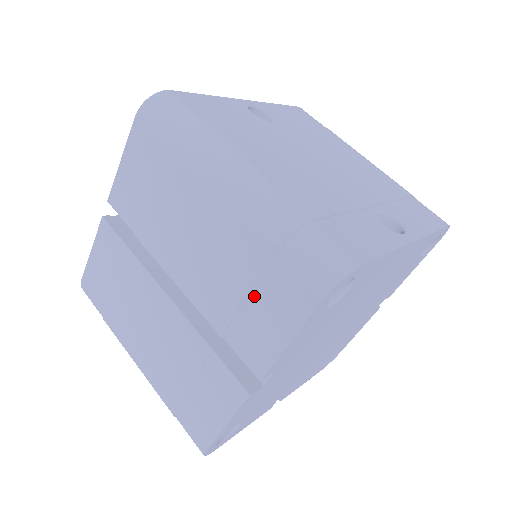
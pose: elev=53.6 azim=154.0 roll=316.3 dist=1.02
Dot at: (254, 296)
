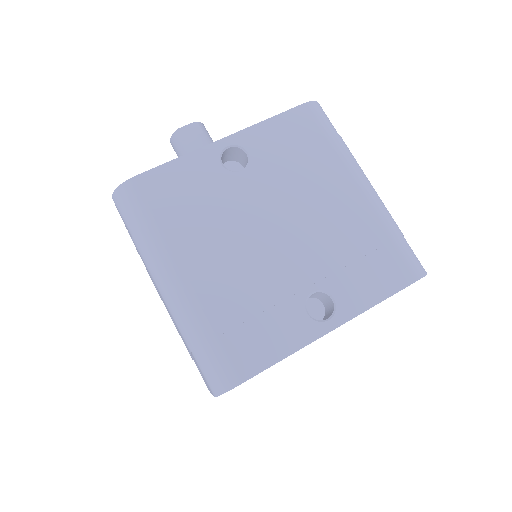
Dot at: occluded
